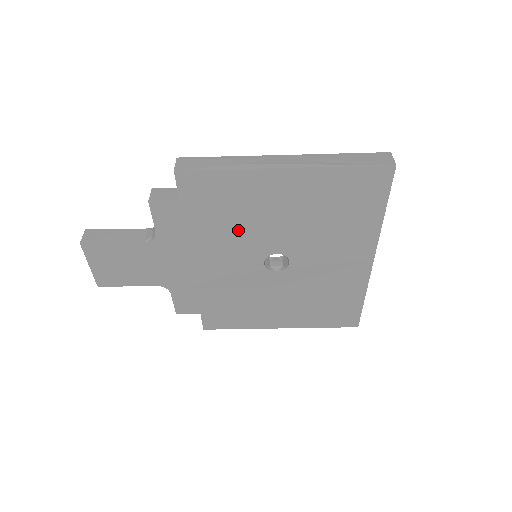
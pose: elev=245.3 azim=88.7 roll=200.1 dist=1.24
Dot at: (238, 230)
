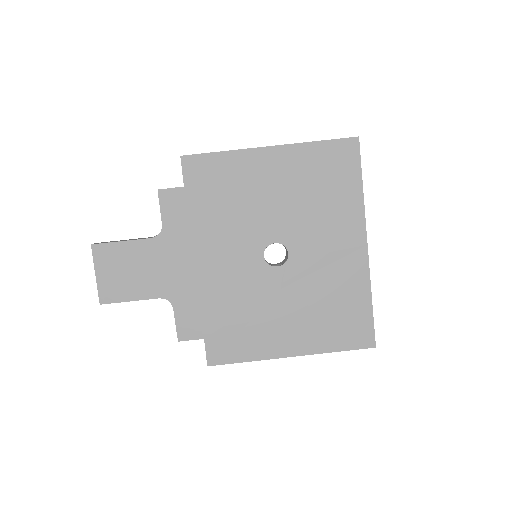
Dot at: (236, 216)
